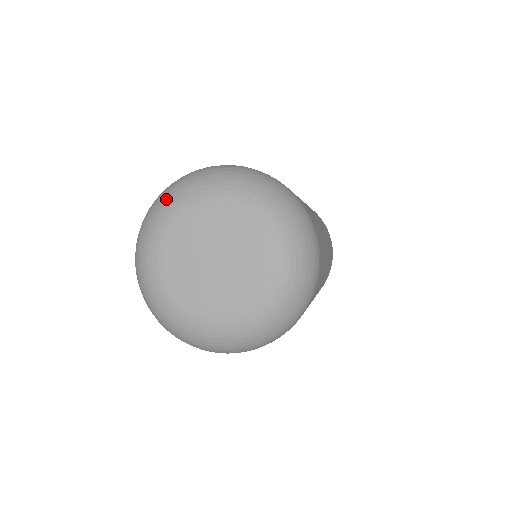
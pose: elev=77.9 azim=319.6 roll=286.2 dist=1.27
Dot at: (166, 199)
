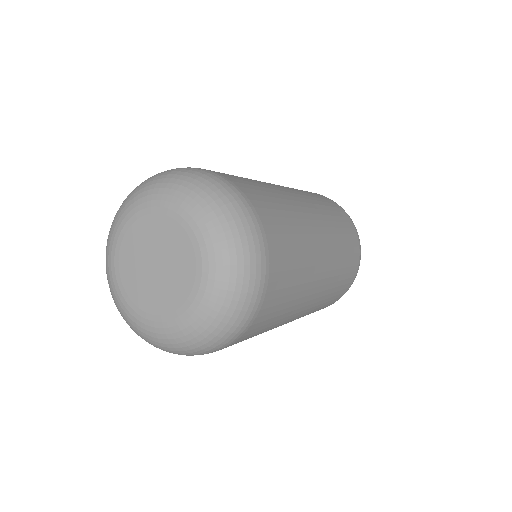
Dot at: (120, 208)
